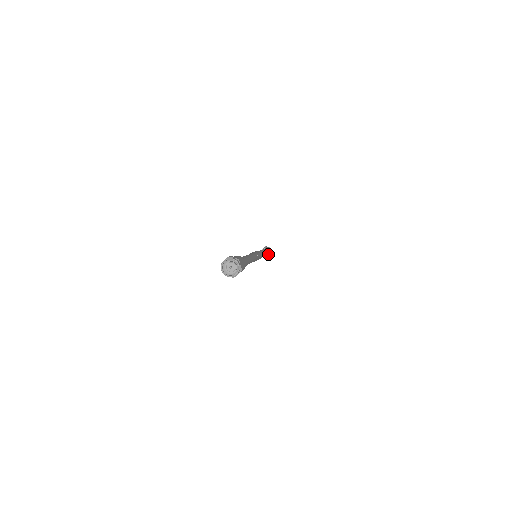
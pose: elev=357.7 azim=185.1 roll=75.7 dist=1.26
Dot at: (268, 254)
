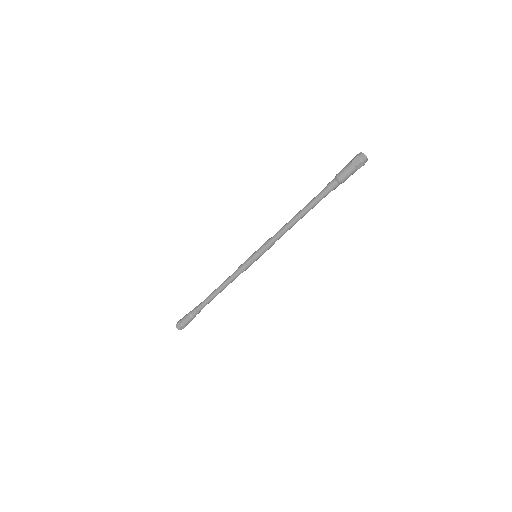
Dot at: (193, 317)
